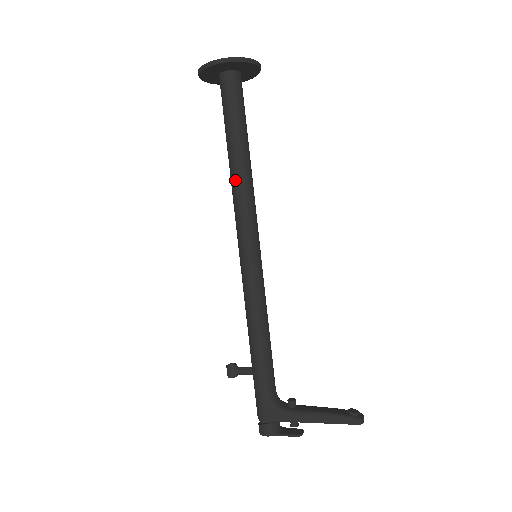
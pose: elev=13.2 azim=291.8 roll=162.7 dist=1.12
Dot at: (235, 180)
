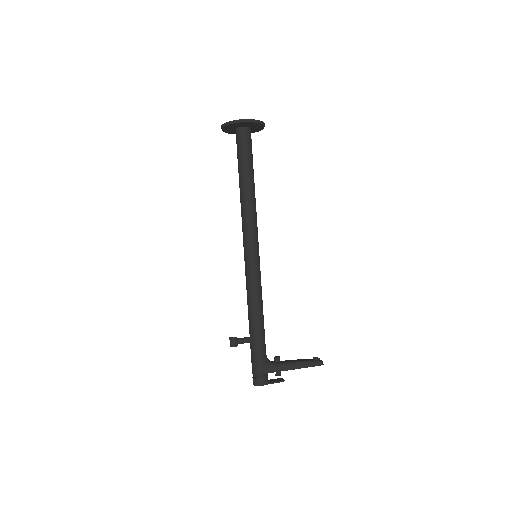
Dot at: (248, 201)
